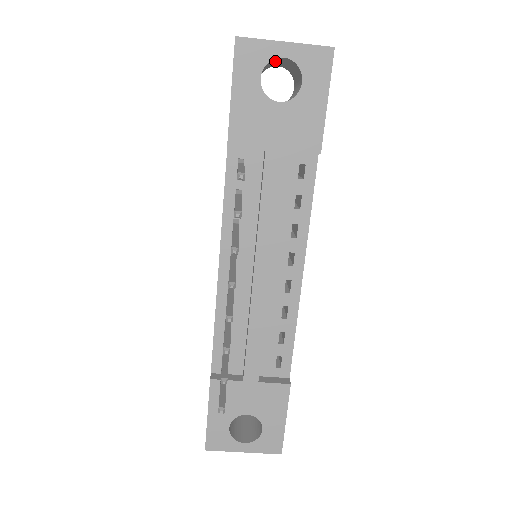
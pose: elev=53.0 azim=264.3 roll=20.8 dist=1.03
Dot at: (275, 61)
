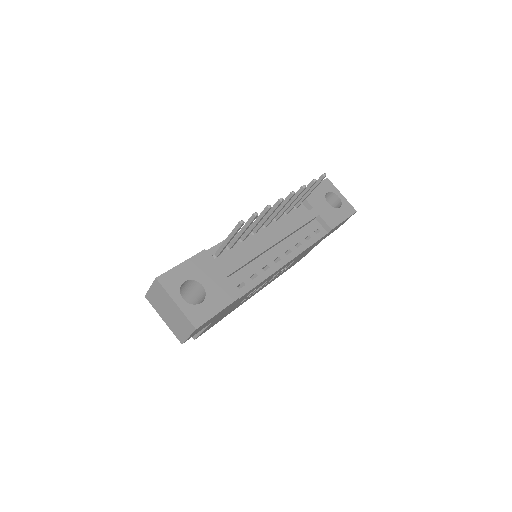
Dot at: (330, 201)
